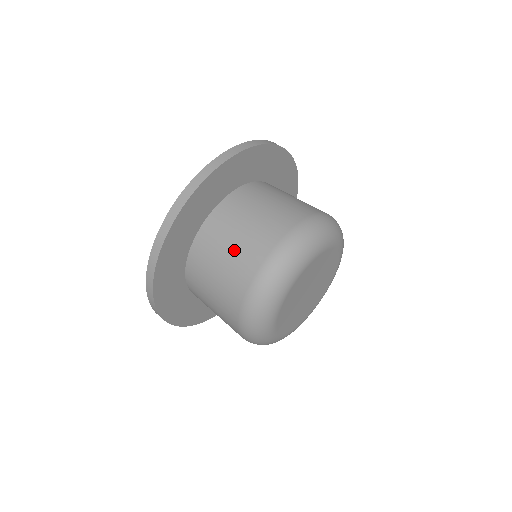
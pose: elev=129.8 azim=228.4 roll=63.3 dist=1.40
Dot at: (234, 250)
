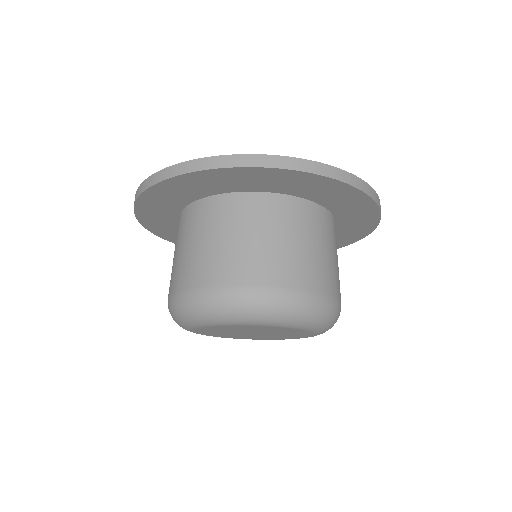
Dot at: (288, 248)
